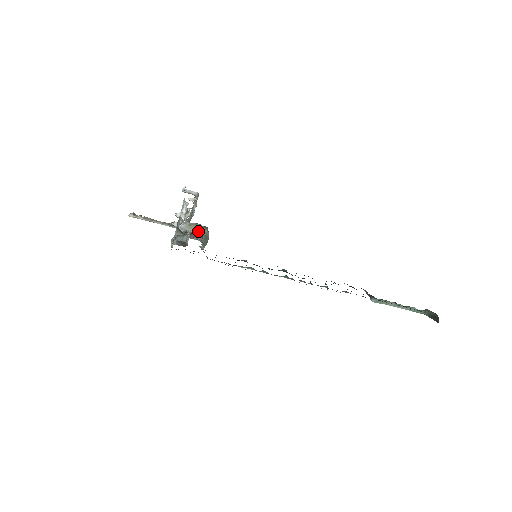
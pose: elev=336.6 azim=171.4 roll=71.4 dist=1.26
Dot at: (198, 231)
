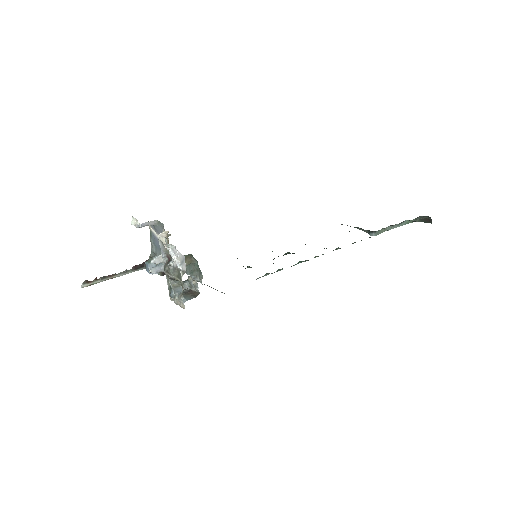
Dot at: occluded
